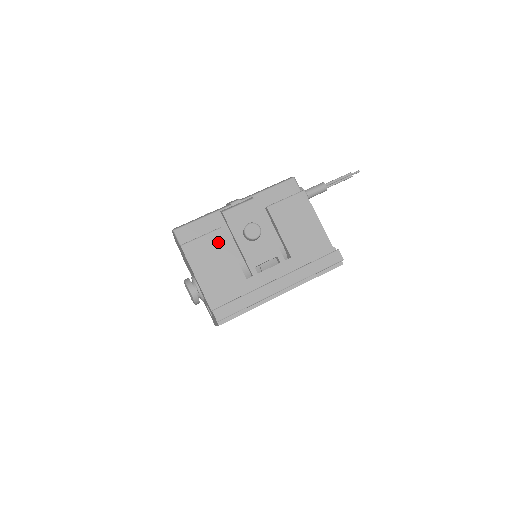
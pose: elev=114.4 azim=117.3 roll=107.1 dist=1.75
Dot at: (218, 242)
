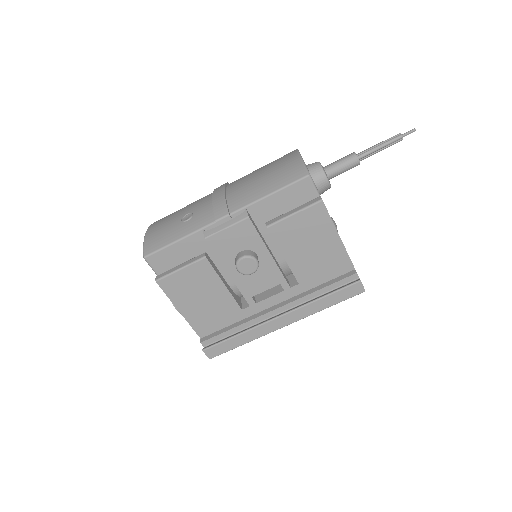
Dot at: (203, 274)
